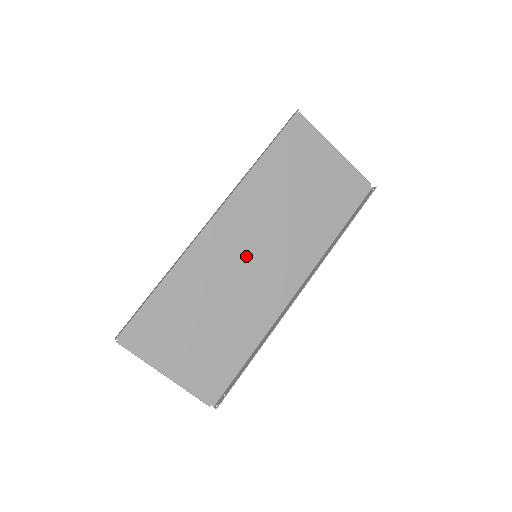
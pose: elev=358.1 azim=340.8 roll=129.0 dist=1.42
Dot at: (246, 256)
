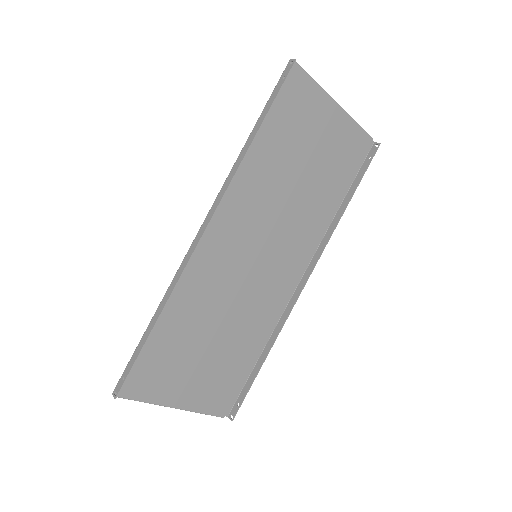
Dot at: (245, 259)
